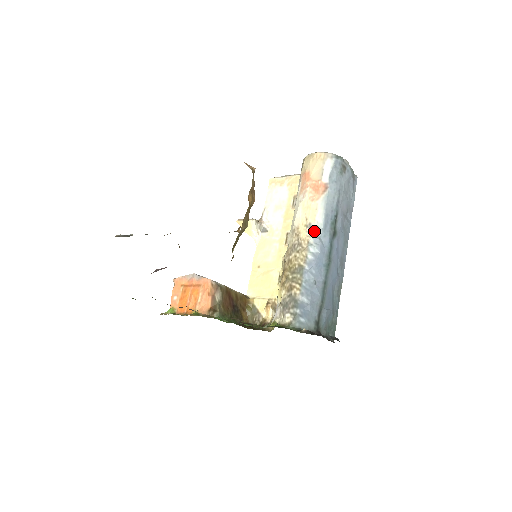
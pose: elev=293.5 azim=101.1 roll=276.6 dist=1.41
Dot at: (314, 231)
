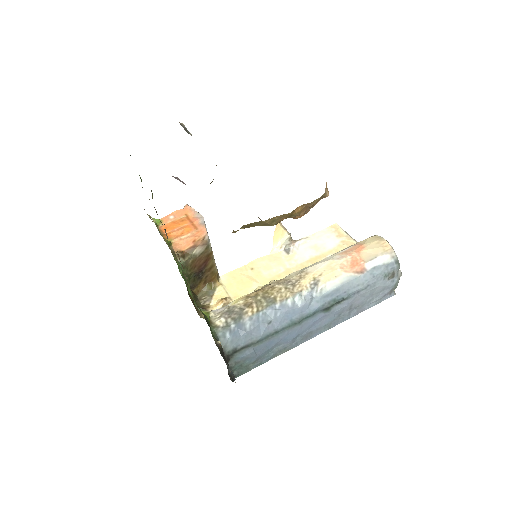
Dot at: (315, 289)
